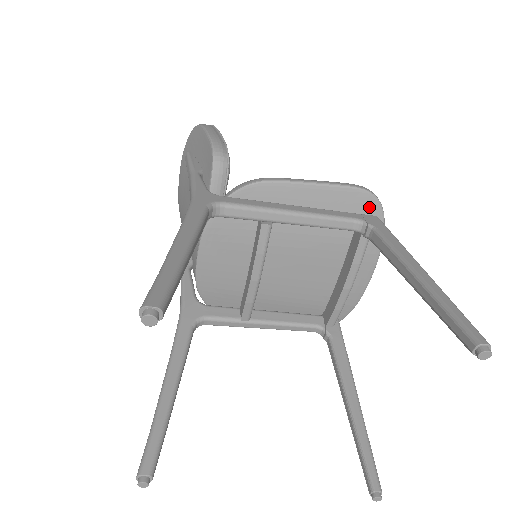
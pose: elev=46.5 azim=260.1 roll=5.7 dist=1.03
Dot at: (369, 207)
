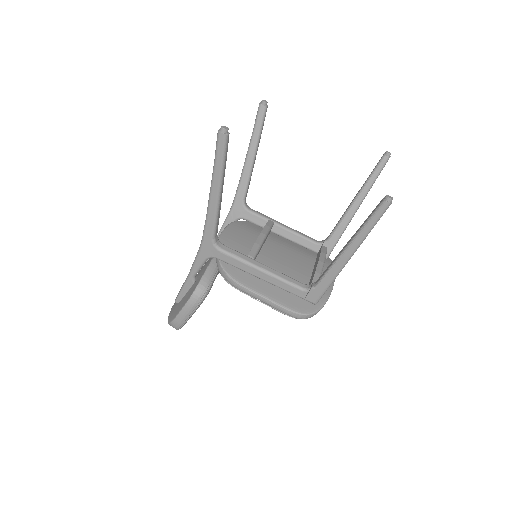
Dot at: occluded
